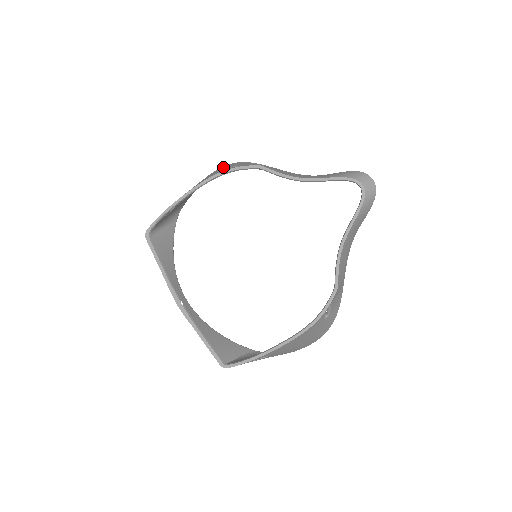
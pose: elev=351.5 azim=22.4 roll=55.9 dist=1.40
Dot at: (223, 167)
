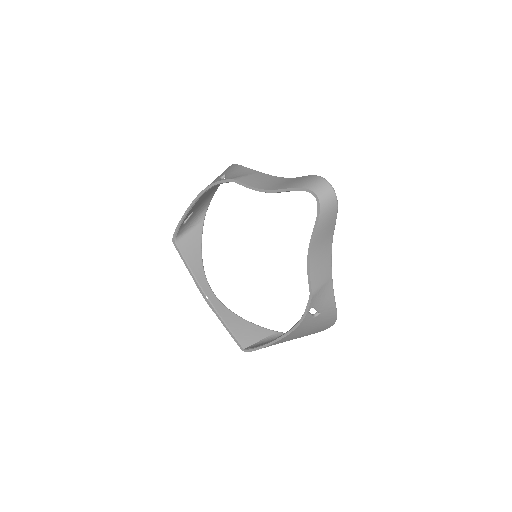
Dot at: (225, 170)
